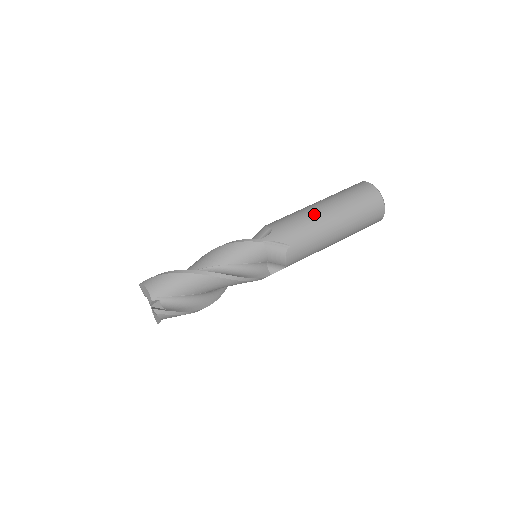
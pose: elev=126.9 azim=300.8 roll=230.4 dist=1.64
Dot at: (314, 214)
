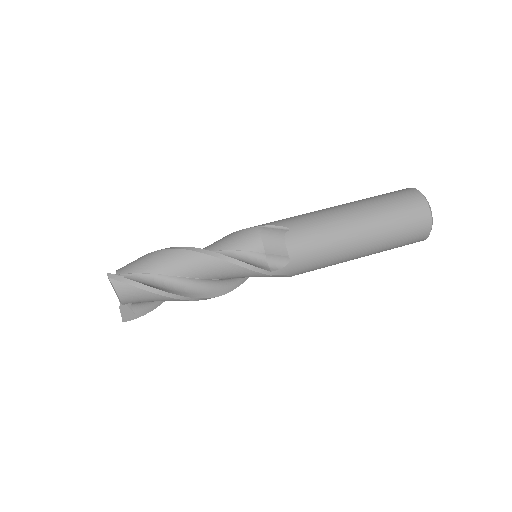
Dot at: (327, 208)
